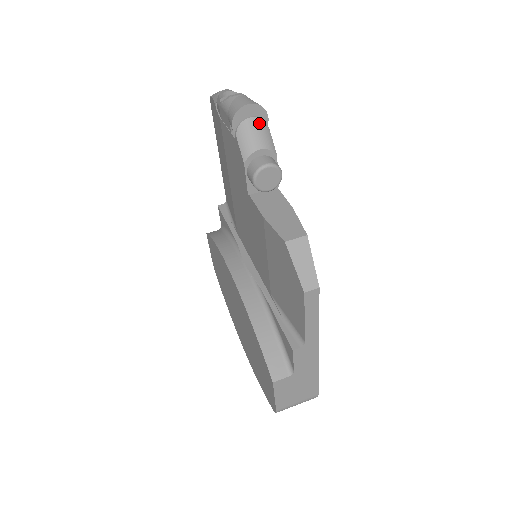
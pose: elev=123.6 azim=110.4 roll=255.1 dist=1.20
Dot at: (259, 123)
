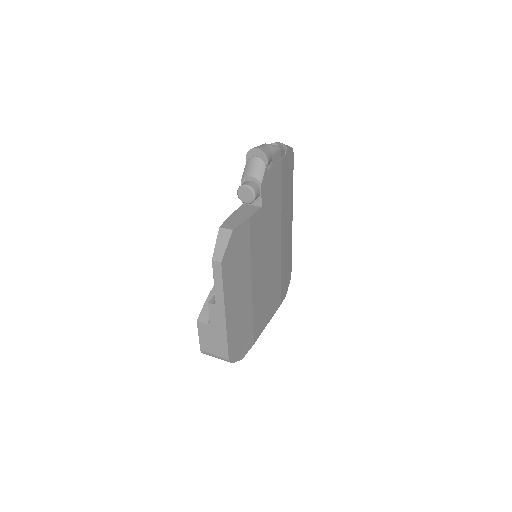
Dot at: (259, 162)
